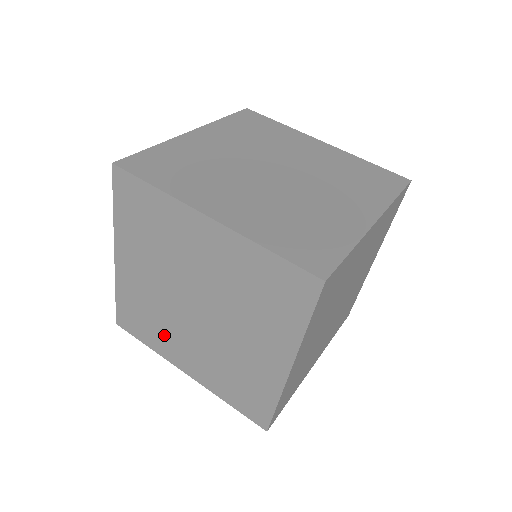
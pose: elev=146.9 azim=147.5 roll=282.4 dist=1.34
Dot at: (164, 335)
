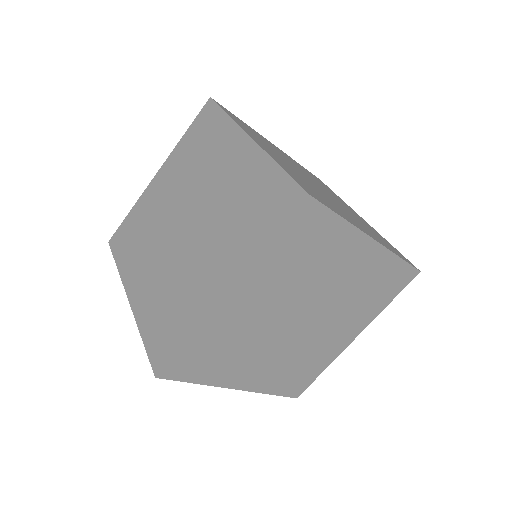
Dot at: (236, 361)
